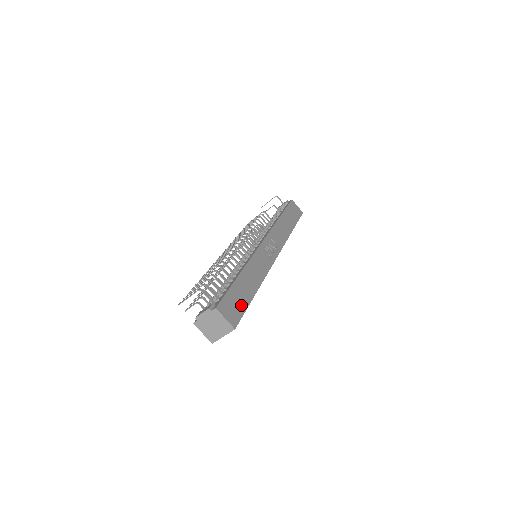
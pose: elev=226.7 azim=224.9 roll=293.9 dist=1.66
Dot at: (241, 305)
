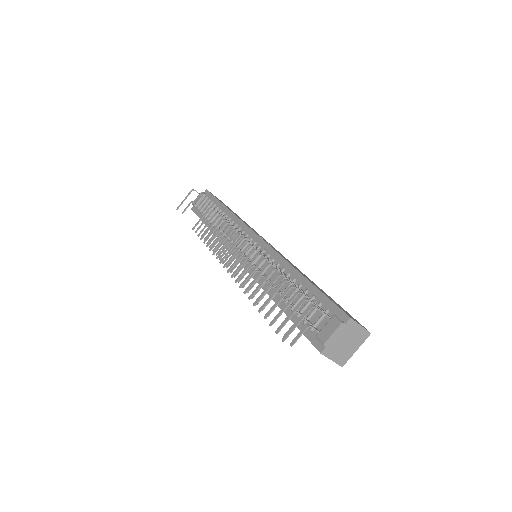
Dot at: (340, 306)
